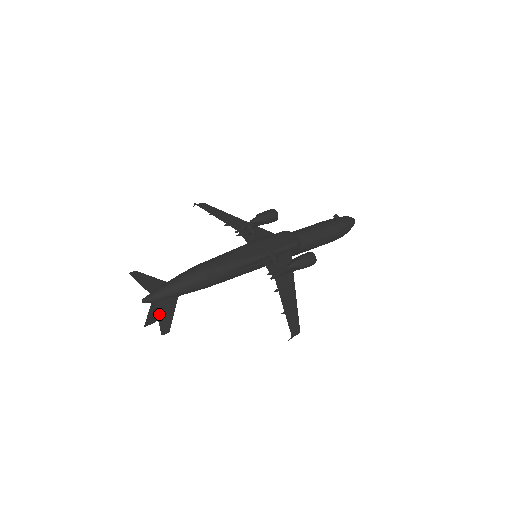
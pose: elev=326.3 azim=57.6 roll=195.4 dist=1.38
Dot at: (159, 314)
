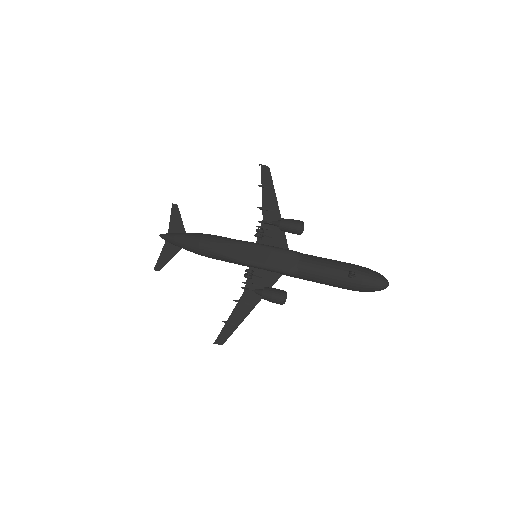
Dot at: (162, 253)
